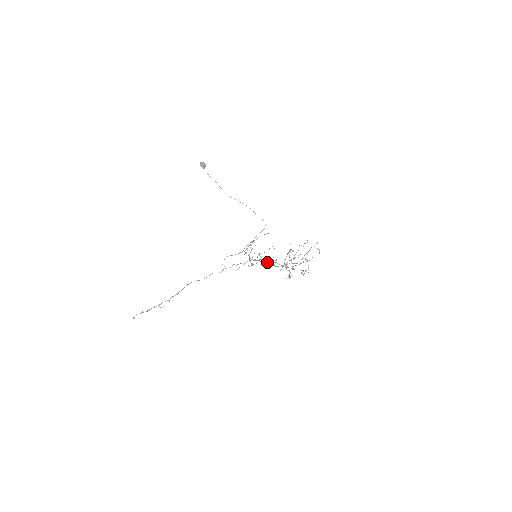
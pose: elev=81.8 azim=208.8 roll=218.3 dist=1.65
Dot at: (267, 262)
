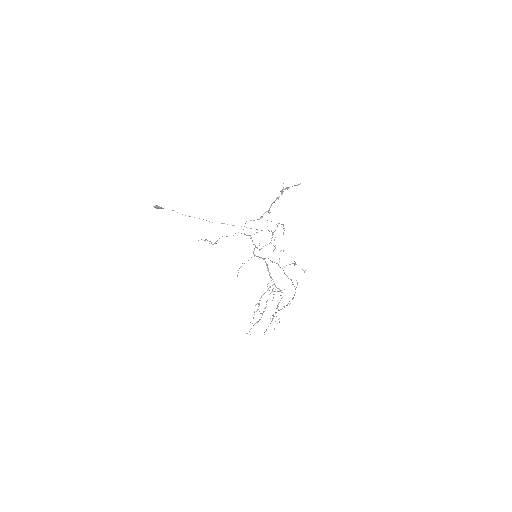
Dot at: (266, 265)
